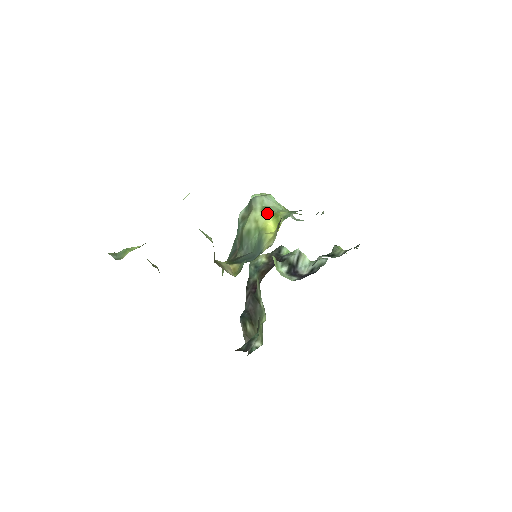
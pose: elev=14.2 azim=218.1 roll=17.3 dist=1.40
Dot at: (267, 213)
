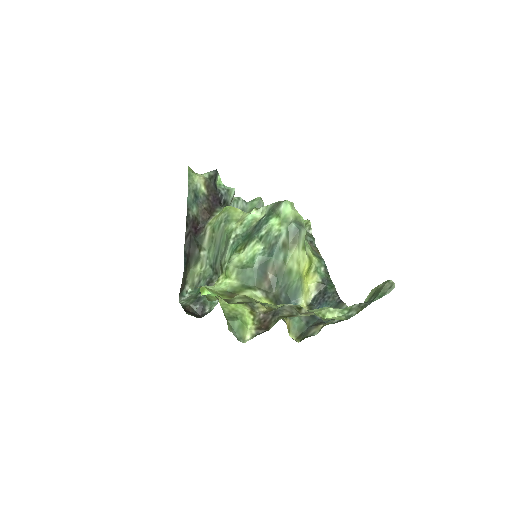
Dot at: (307, 256)
